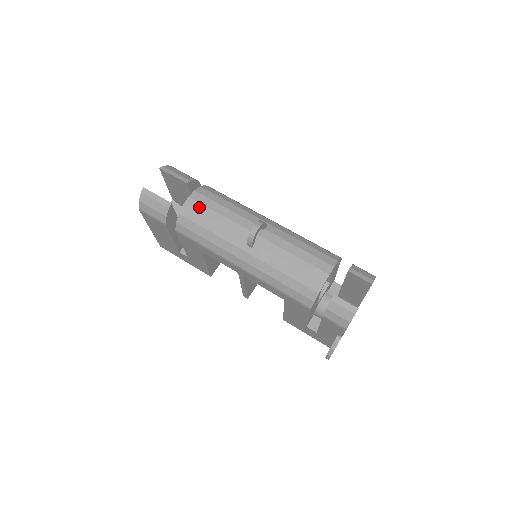
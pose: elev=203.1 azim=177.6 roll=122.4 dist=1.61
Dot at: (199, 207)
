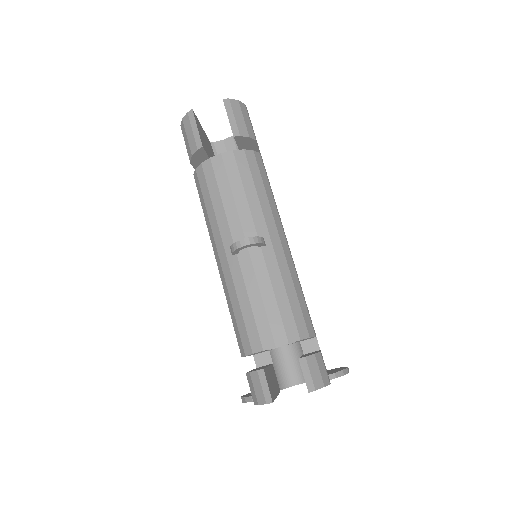
Dot at: (221, 172)
